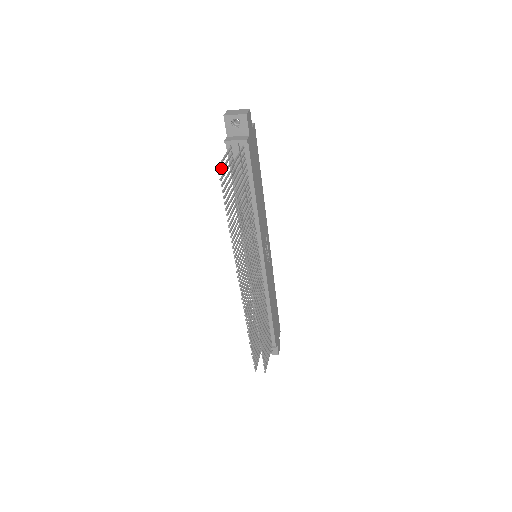
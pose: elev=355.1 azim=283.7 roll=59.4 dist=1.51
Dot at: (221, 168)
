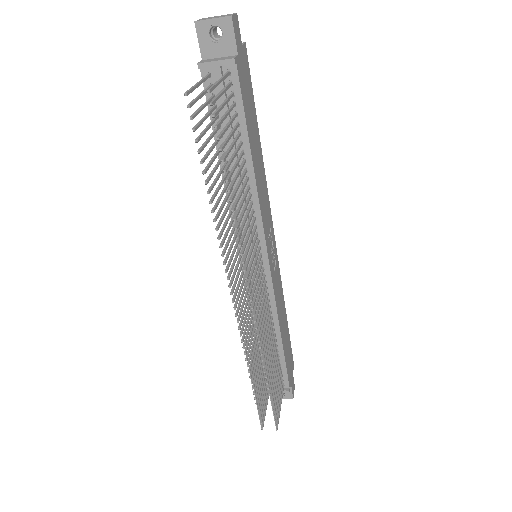
Dot at: (192, 100)
